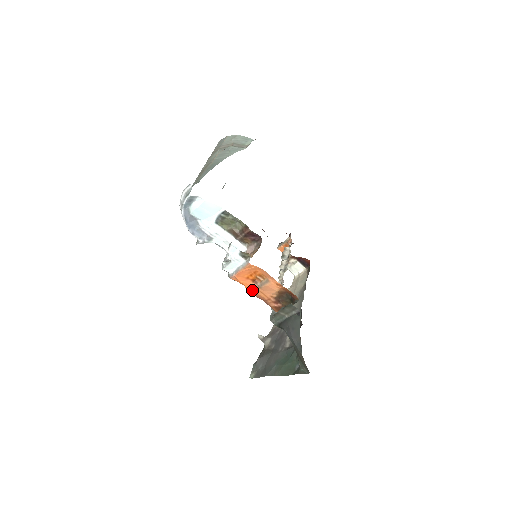
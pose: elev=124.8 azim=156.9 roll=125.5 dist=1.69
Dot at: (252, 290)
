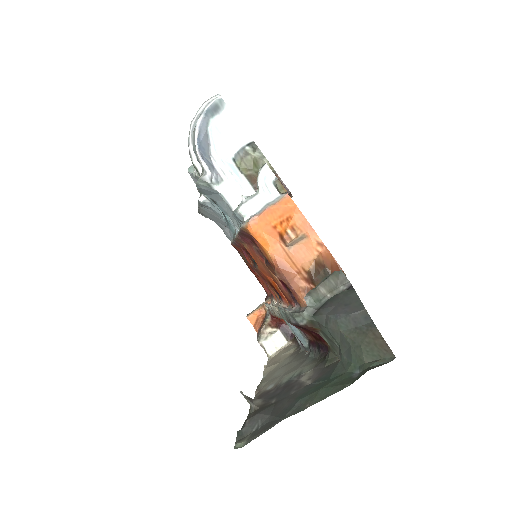
Dot at: (276, 252)
